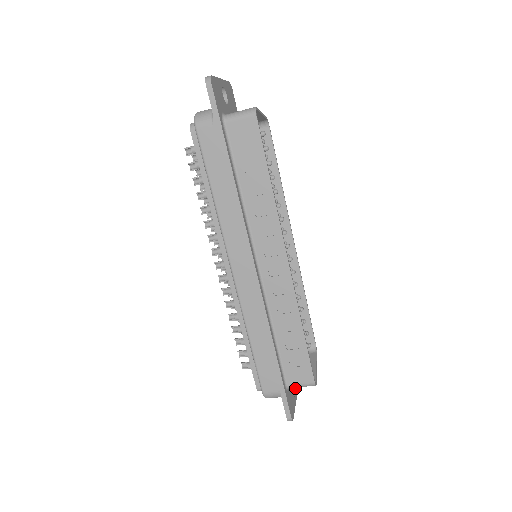
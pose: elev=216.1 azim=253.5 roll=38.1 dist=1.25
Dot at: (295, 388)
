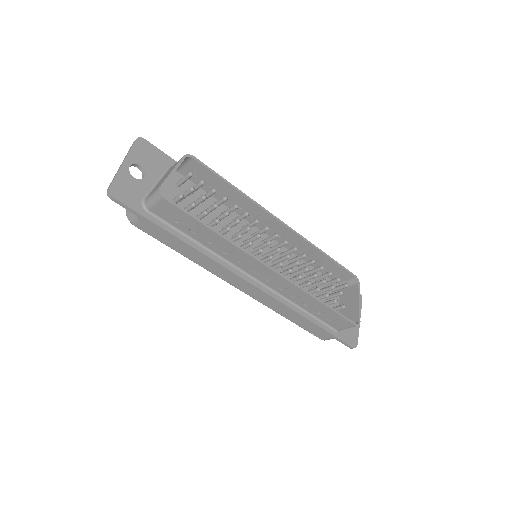
Dot at: occluded
